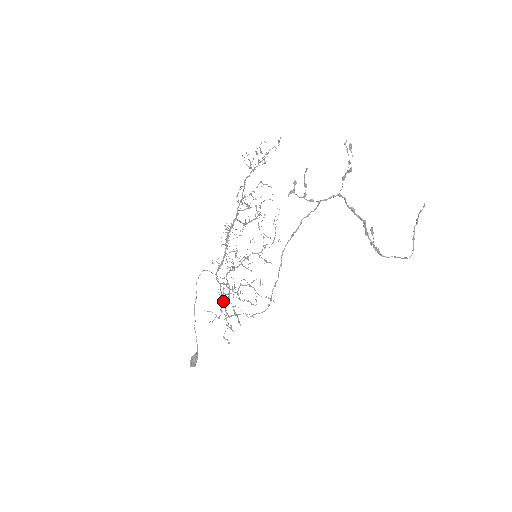
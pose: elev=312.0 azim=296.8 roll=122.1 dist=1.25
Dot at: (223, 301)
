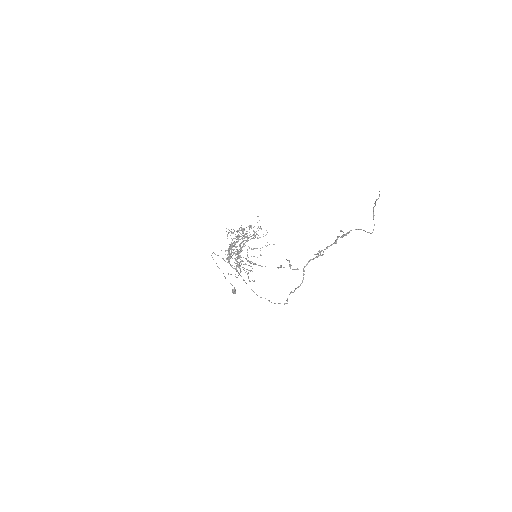
Dot at: occluded
